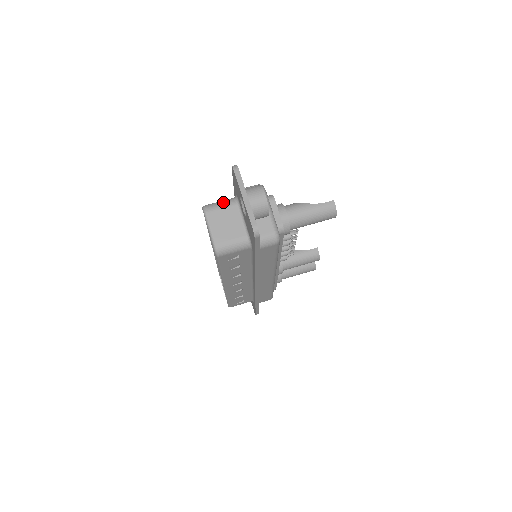
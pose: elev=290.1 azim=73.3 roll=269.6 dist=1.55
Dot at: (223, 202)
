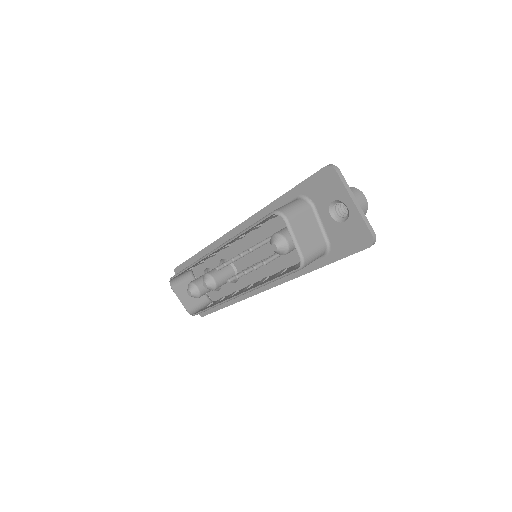
Dot at: (297, 205)
